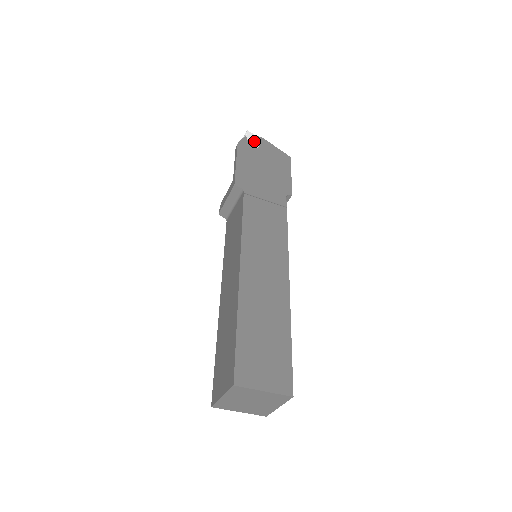
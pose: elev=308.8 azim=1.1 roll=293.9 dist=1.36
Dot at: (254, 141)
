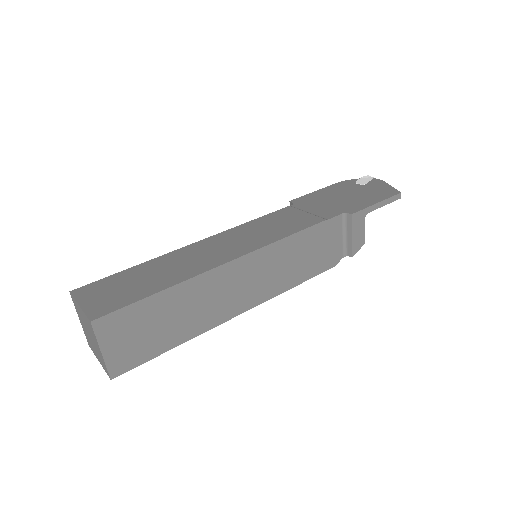
Dot at: (365, 181)
